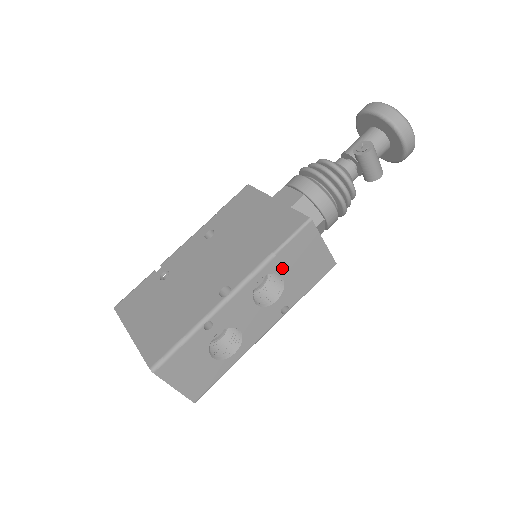
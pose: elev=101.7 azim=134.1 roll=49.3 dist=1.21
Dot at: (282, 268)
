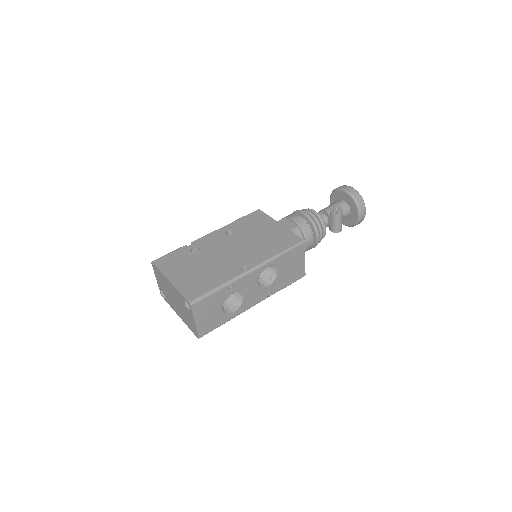
Dot at: (280, 265)
